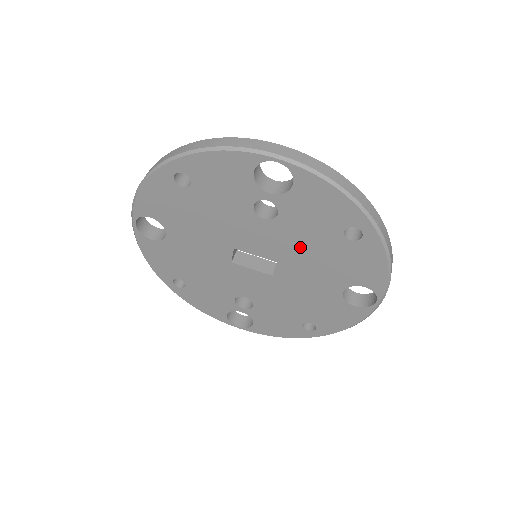
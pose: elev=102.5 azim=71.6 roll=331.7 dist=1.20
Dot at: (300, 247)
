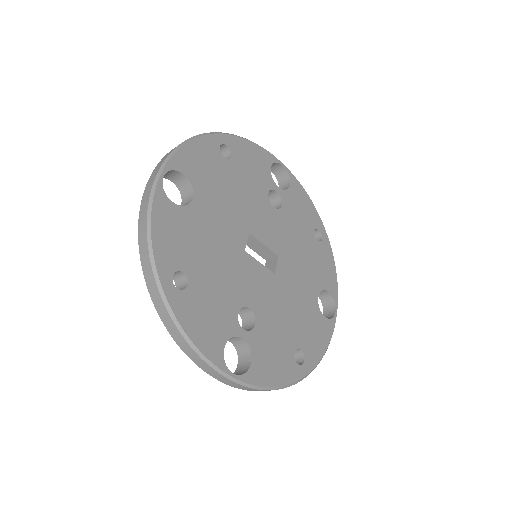
Dot at: occluded
